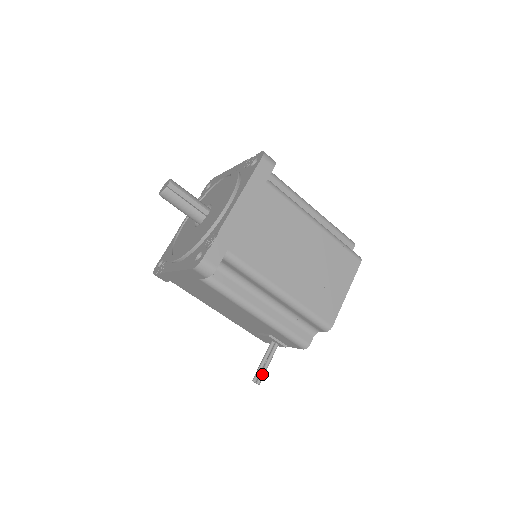
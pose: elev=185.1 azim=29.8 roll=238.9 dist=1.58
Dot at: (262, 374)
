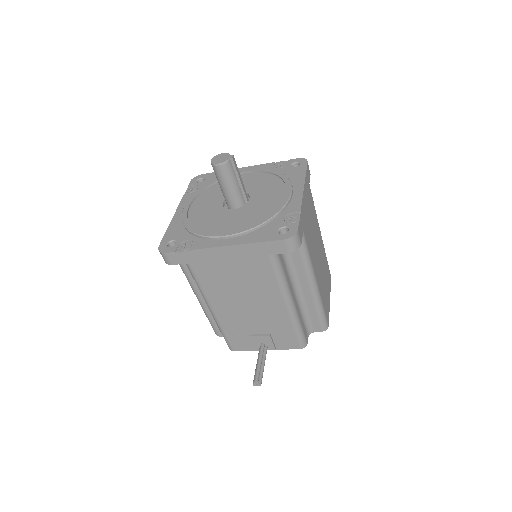
Dot at: (262, 375)
